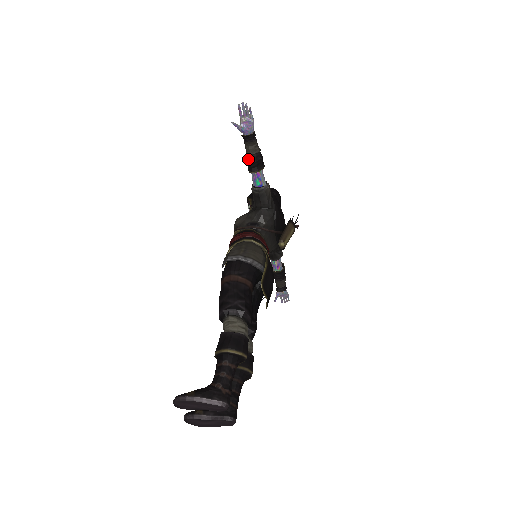
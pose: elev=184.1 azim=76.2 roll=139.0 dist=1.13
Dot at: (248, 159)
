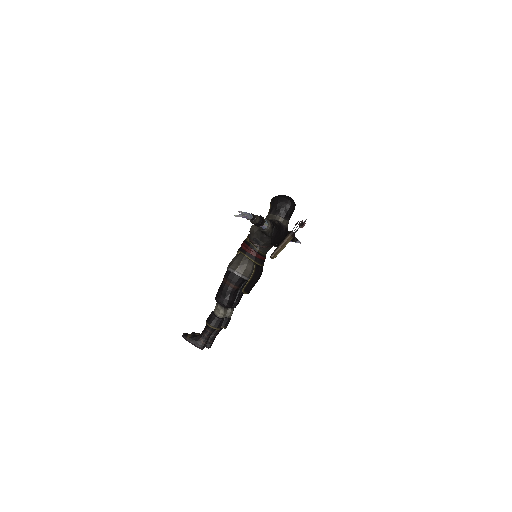
Dot at: occluded
